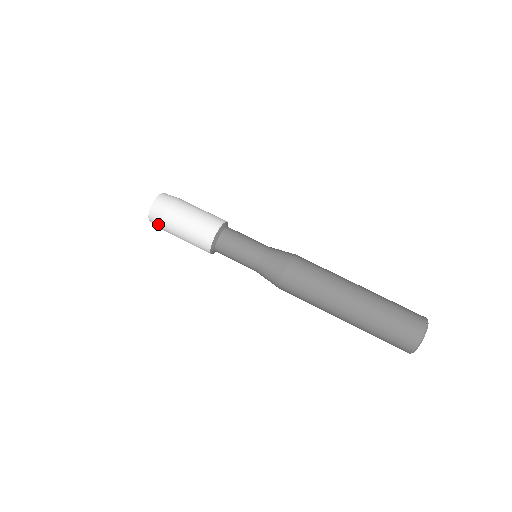
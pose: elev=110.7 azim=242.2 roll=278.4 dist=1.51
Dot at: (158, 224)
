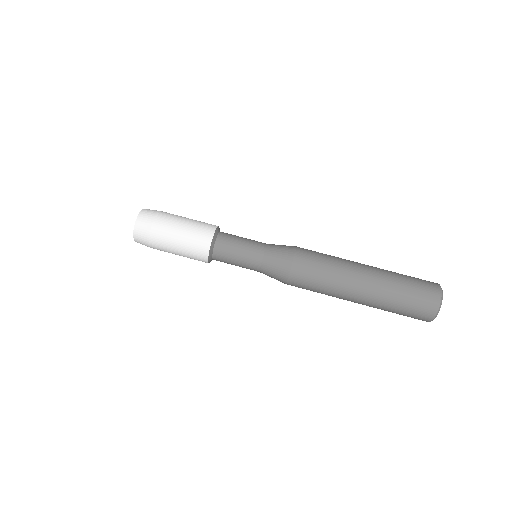
Dot at: occluded
